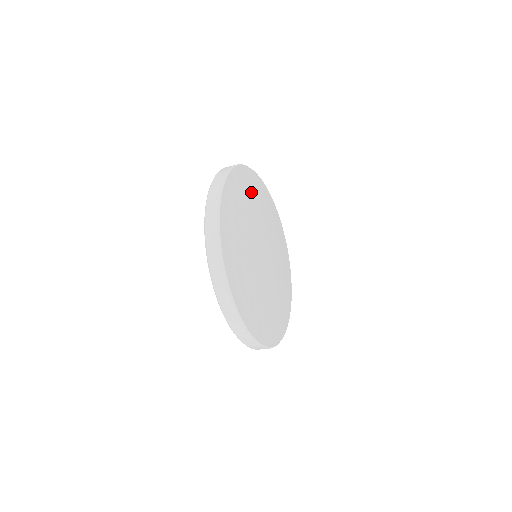
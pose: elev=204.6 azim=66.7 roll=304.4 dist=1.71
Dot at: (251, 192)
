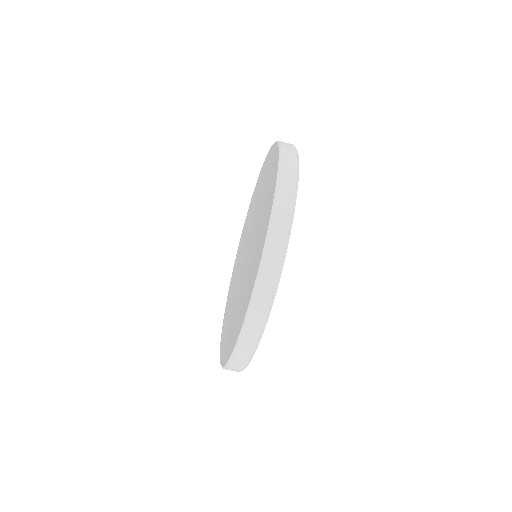
Dot at: occluded
